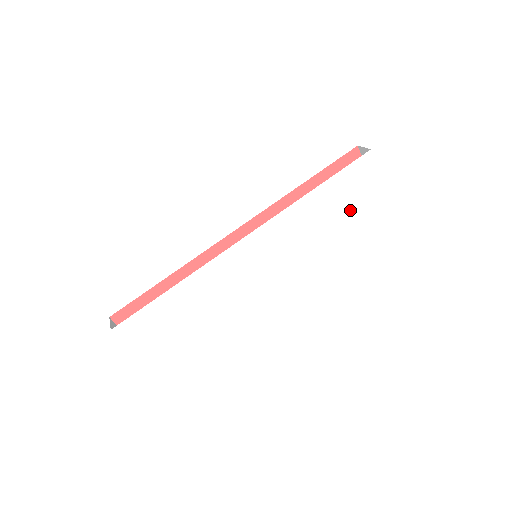
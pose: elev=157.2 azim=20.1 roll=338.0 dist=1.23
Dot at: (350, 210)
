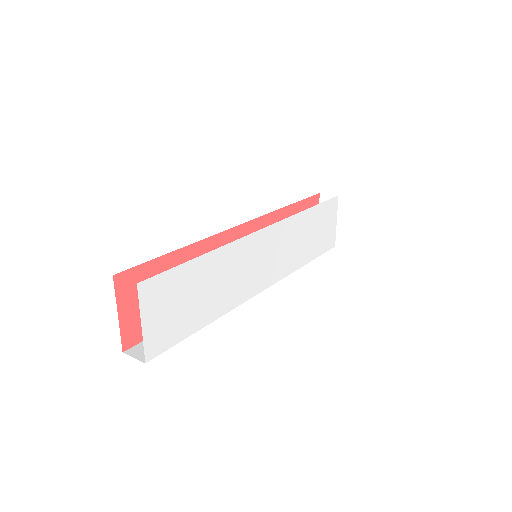
Dot at: (319, 241)
